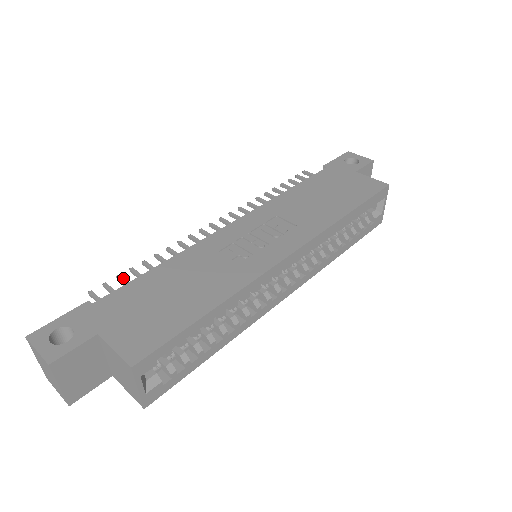
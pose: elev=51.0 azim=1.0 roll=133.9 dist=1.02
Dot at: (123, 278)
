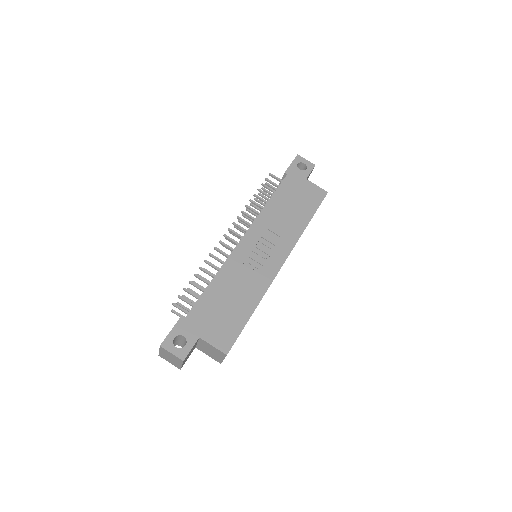
Dot at: (189, 290)
